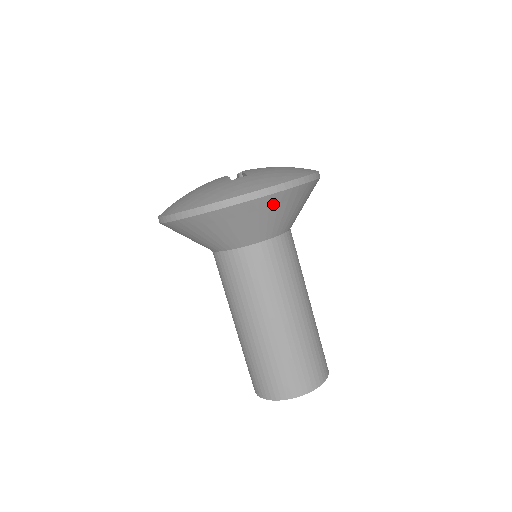
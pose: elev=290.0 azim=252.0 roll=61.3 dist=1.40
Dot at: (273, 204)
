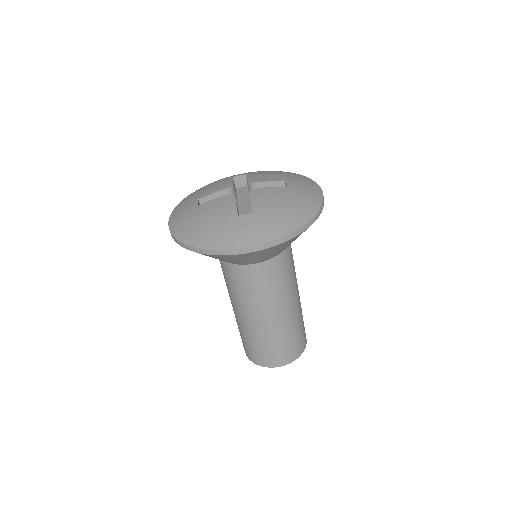
Dot at: (273, 249)
